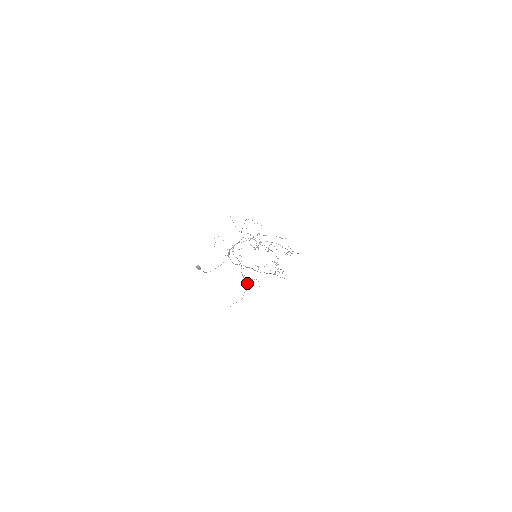
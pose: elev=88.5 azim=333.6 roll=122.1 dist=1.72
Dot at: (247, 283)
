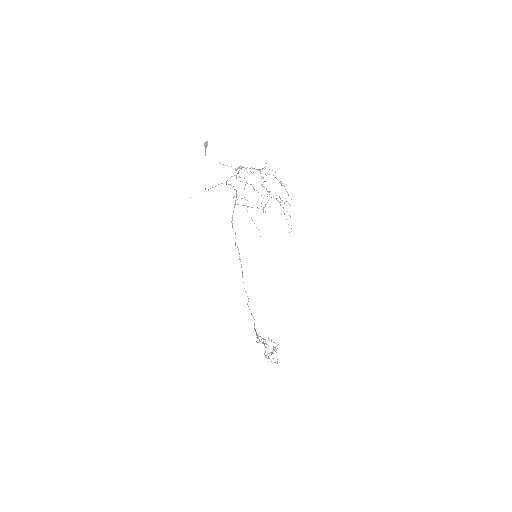
Dot at: occluded
